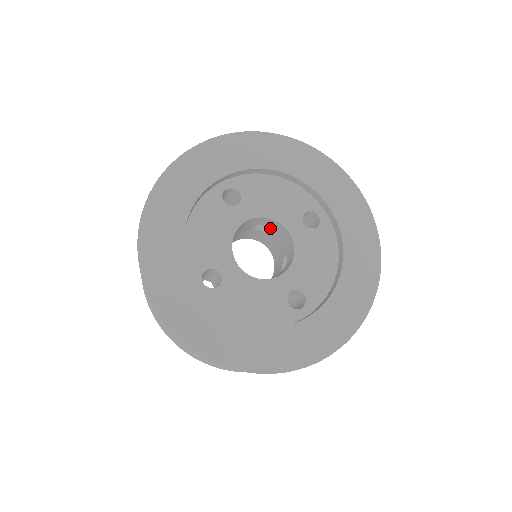
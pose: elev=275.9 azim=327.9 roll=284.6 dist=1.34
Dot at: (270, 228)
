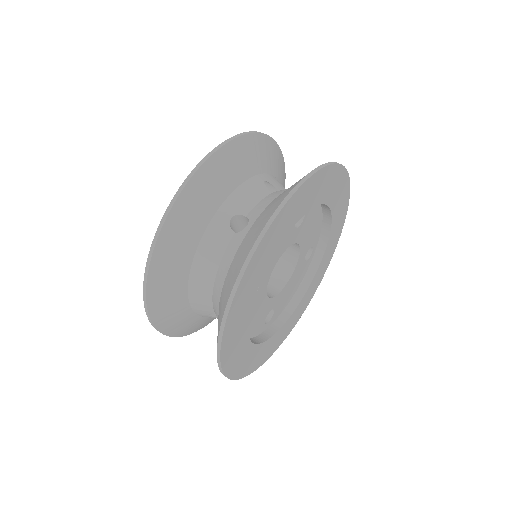
Dot at: occluded
